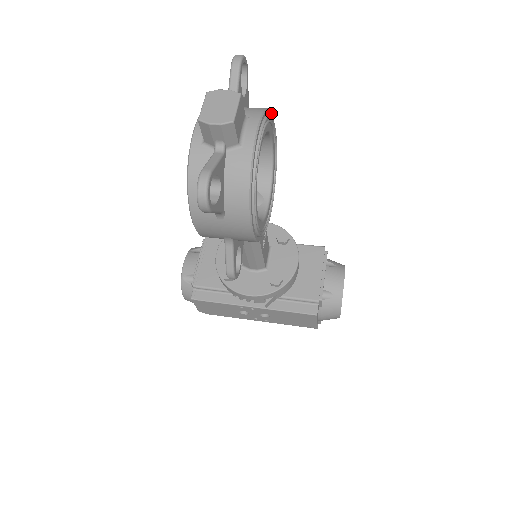
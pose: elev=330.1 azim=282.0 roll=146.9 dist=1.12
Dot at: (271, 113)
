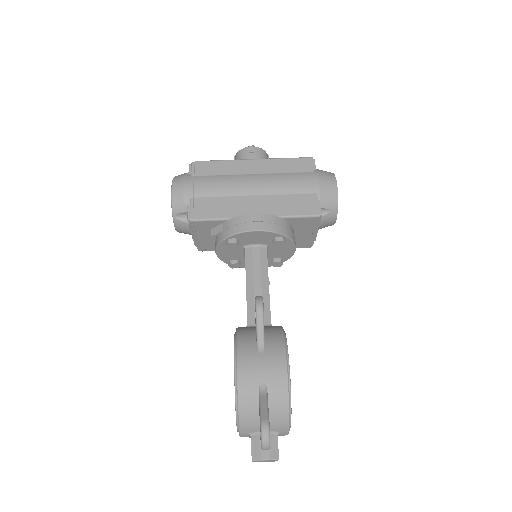
Dot at: (289, 396)
